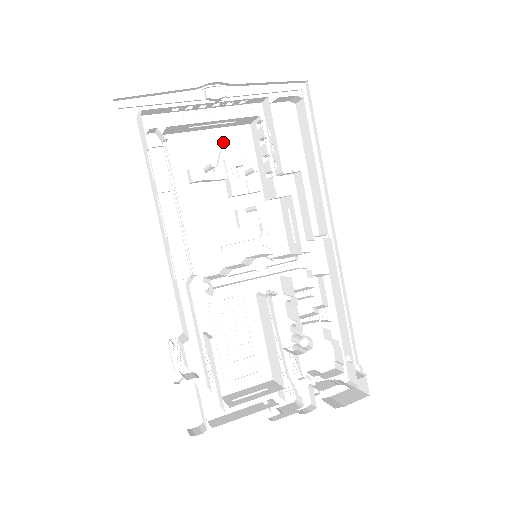
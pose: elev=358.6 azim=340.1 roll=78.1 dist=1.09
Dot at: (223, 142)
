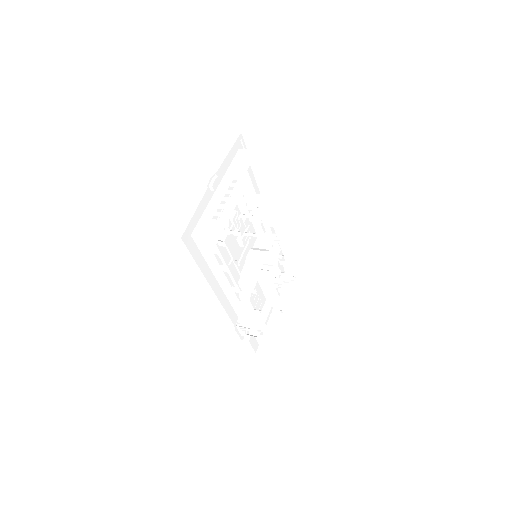
Dot at: occluded
